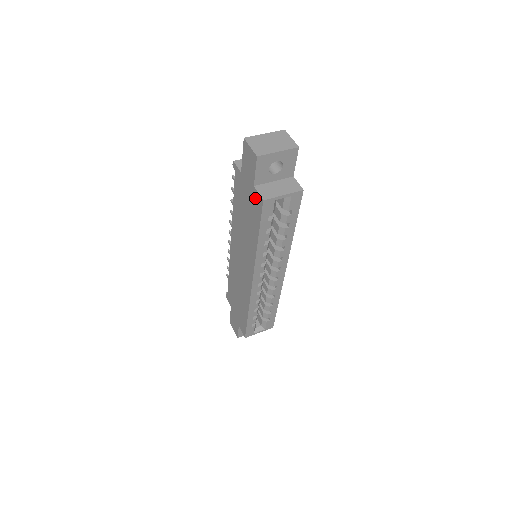
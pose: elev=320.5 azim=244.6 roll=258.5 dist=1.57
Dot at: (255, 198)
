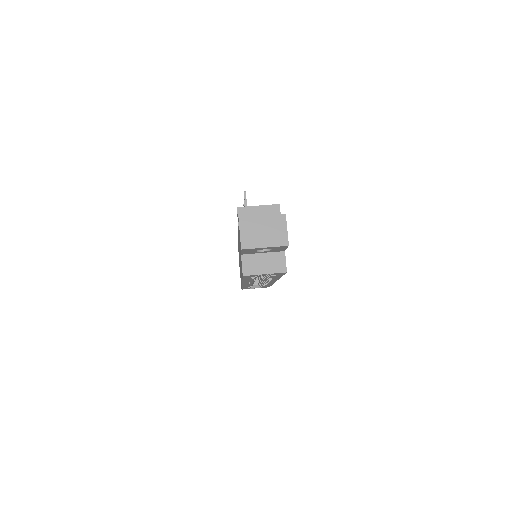
Dot at: (241, 261)
